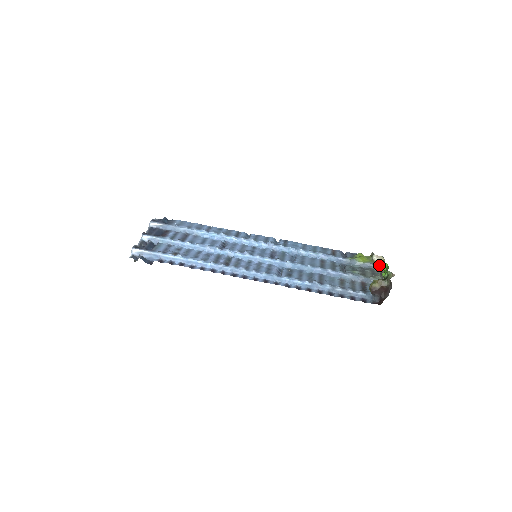
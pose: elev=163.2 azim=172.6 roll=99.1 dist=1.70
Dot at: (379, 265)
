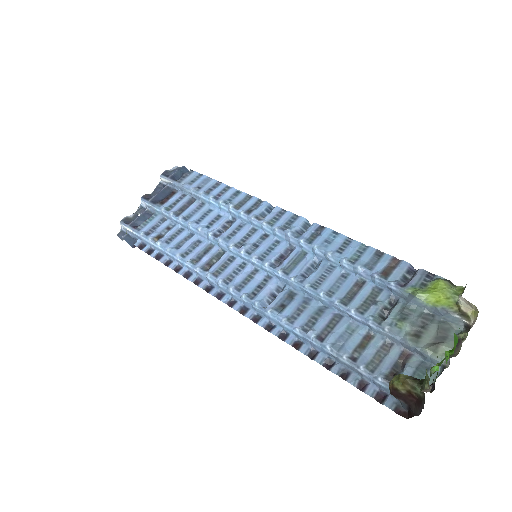
Dot at: (465, 319)
